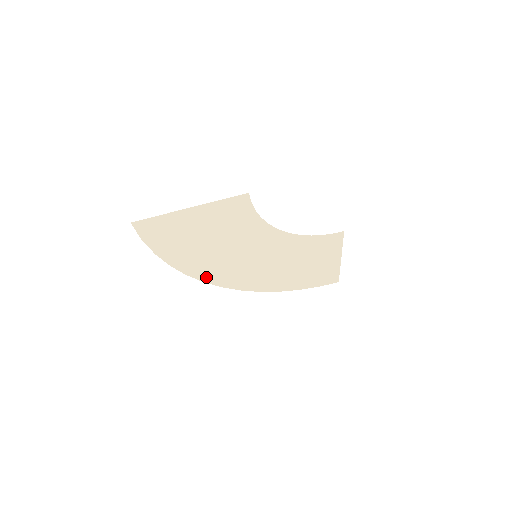
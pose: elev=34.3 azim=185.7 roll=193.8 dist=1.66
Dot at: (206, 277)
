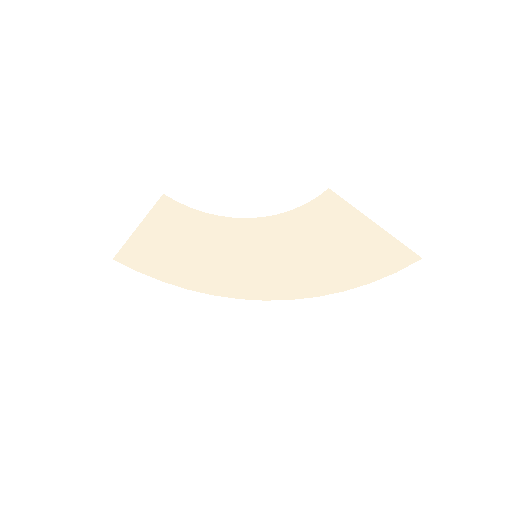
Dot at: (234, 293)
